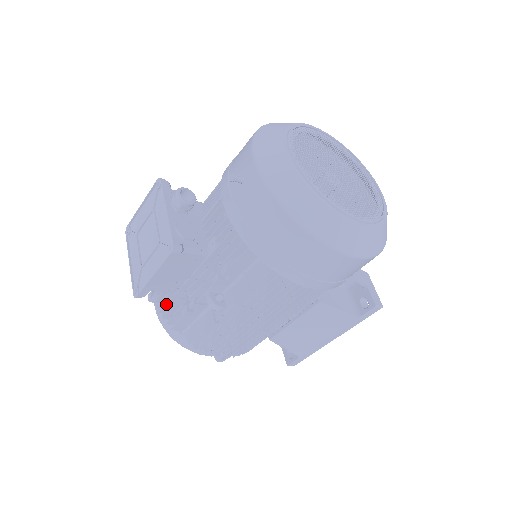
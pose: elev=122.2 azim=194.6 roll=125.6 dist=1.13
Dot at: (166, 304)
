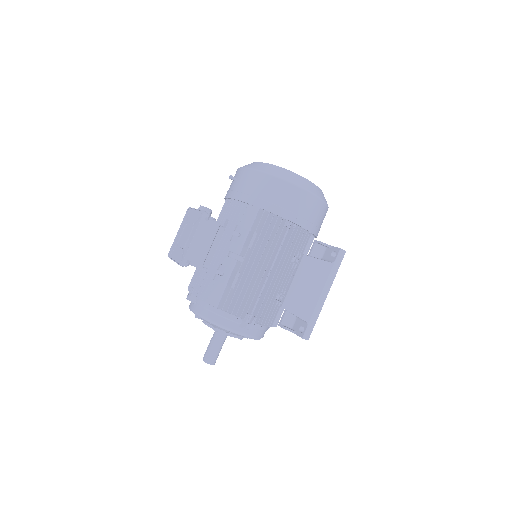
Dot at: (201, 285)
